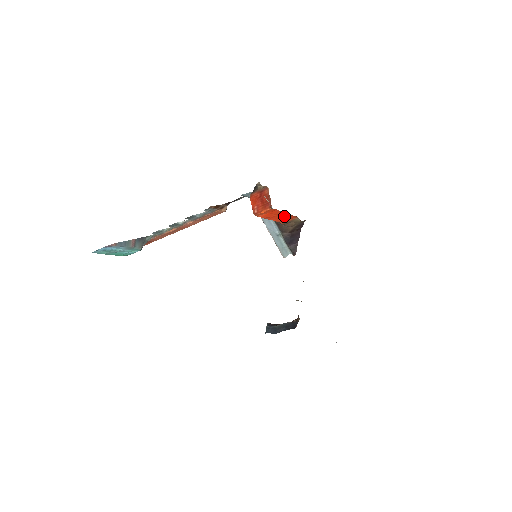
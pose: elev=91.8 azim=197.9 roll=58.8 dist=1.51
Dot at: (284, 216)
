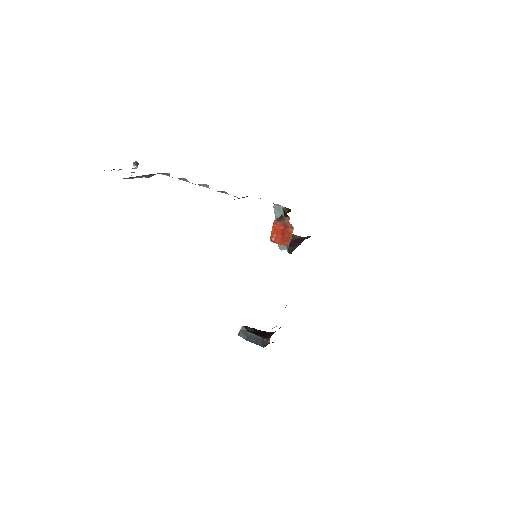
Dot at: occluded
